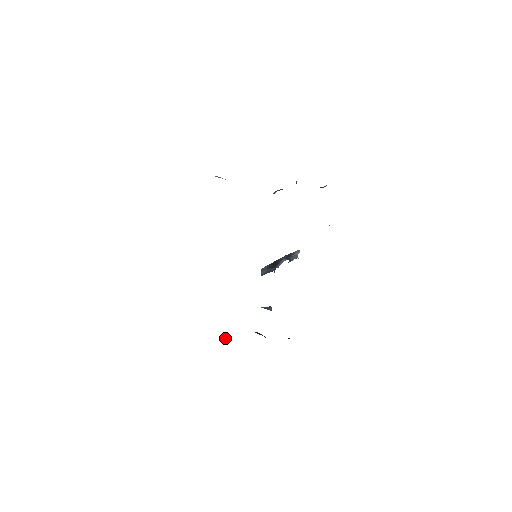
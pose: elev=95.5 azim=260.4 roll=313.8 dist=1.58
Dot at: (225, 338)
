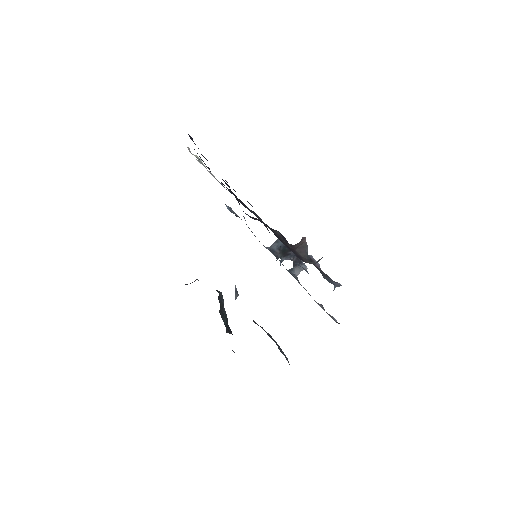
Dot at: occluded
